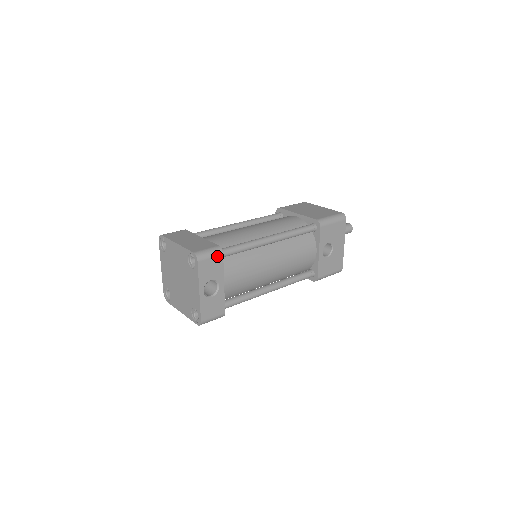
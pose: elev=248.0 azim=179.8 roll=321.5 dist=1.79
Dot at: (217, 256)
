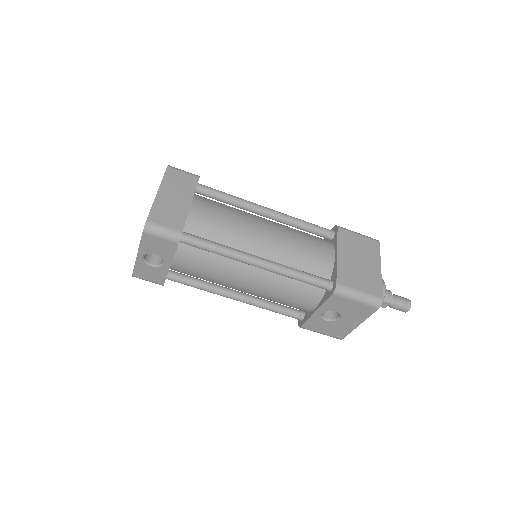
Dot at: (170, 241)
